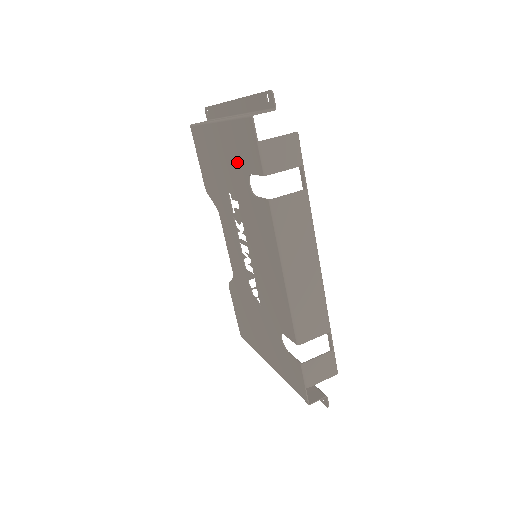
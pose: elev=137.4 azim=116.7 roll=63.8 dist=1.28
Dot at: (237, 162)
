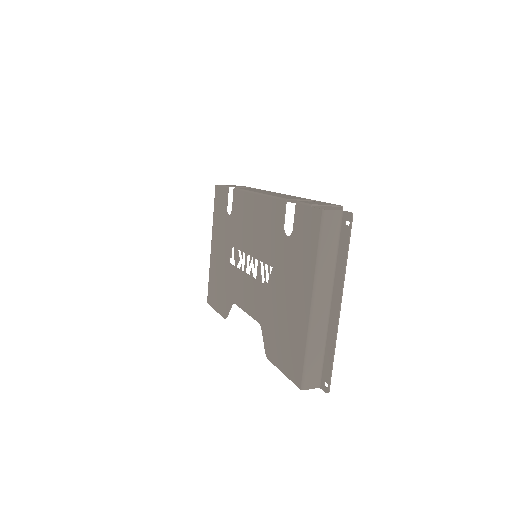
Dot at: (222, 225)
